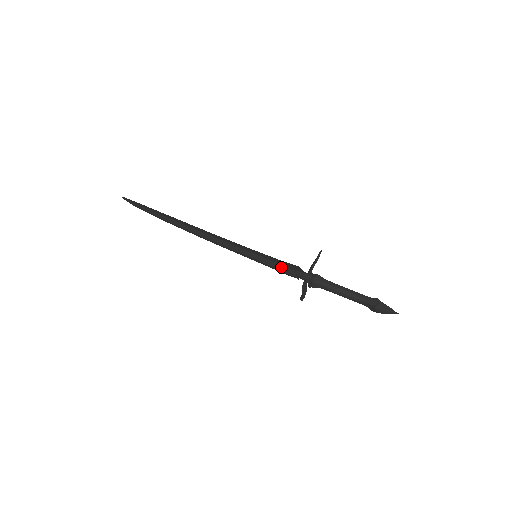
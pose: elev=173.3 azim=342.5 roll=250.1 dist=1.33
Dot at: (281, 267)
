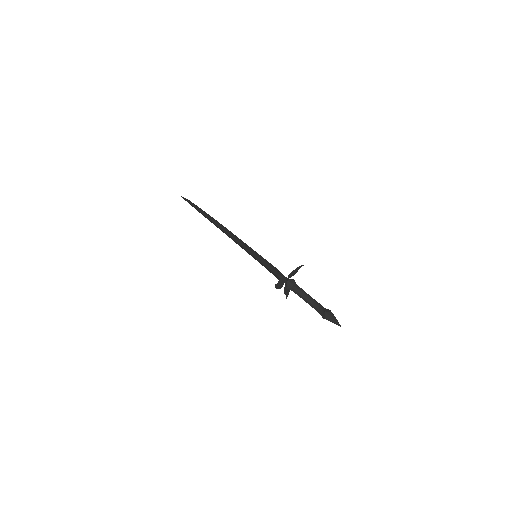
Dot at: (270, 264)
